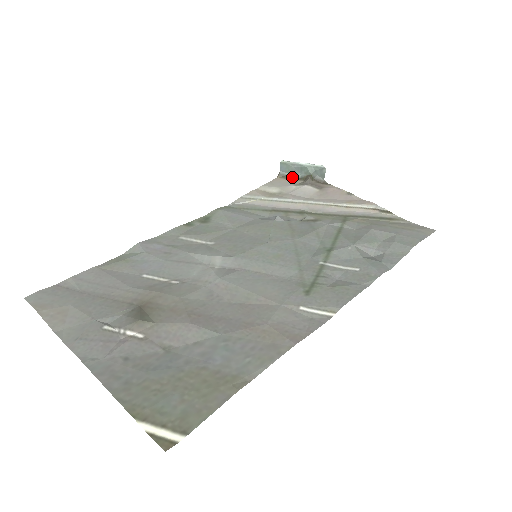
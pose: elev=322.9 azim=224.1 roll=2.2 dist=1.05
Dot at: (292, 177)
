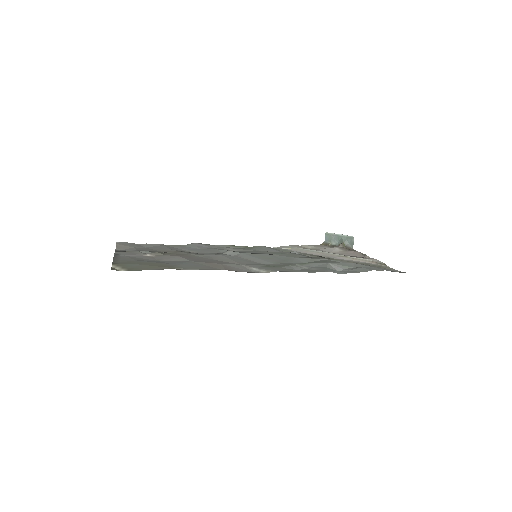
Dot at: (332, 245)
